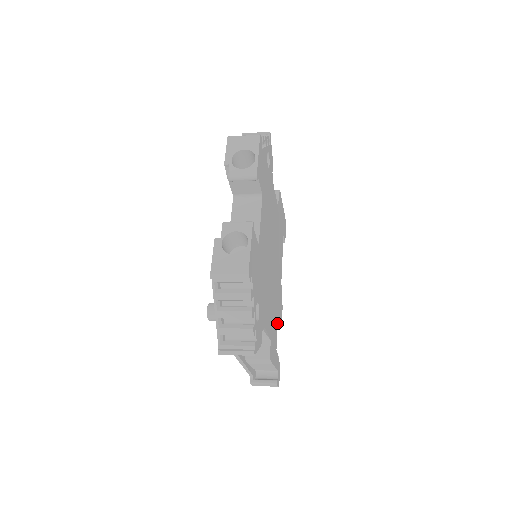
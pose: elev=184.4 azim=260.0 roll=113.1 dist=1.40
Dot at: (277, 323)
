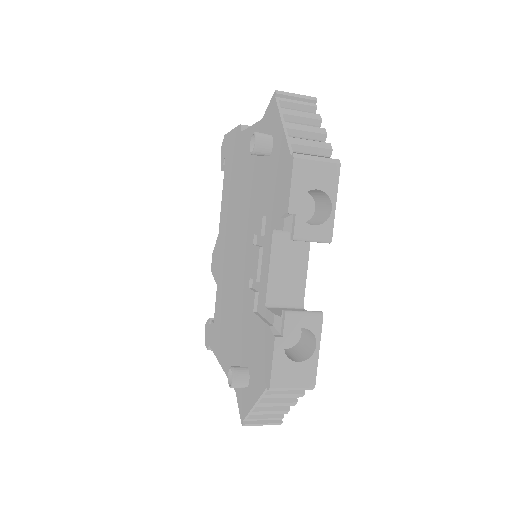
Dot at: occluded
